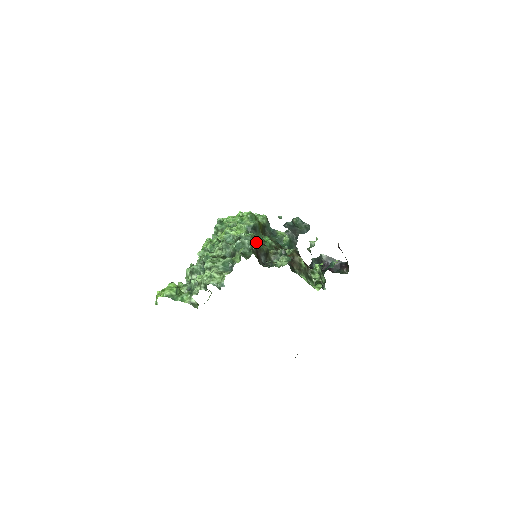
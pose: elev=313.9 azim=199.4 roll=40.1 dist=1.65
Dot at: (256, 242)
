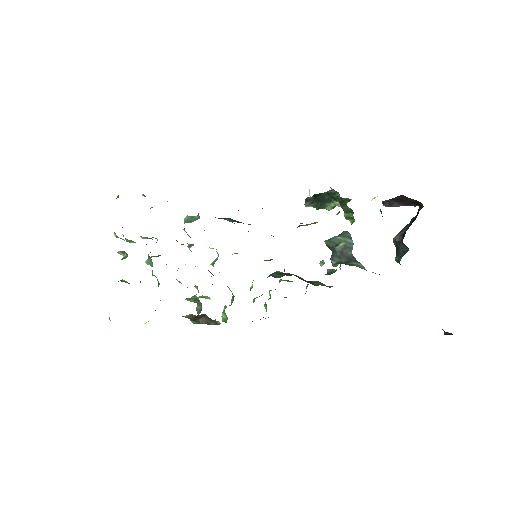
Dot at: occluded
